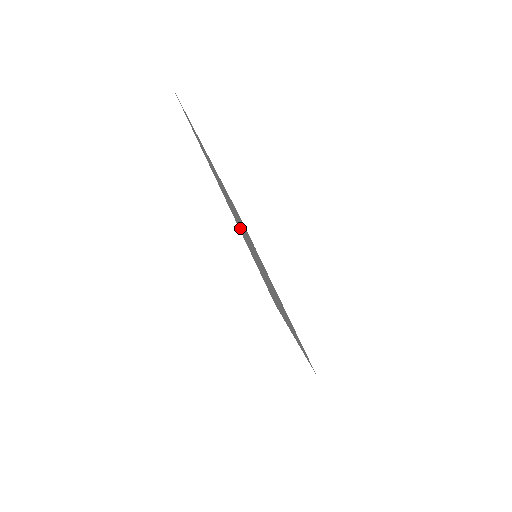
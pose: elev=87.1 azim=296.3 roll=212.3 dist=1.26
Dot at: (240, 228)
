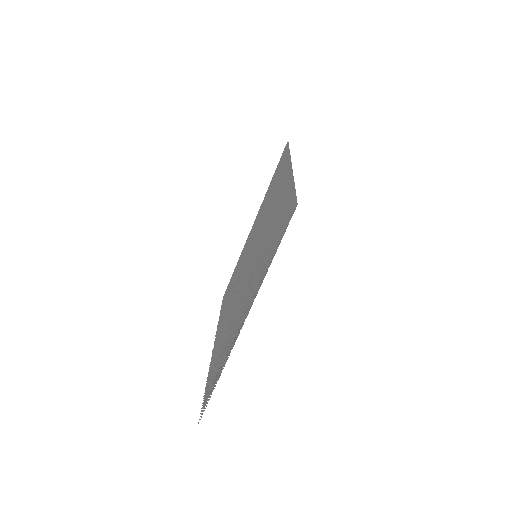
Dot at: (283, 197)
